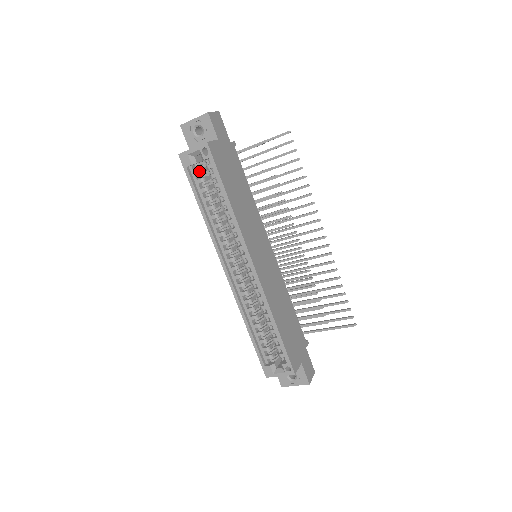
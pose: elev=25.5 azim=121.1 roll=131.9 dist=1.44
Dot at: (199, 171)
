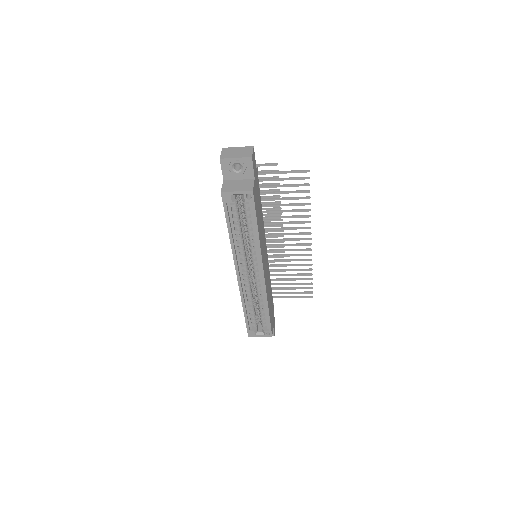
Dot at: (235, 206)
